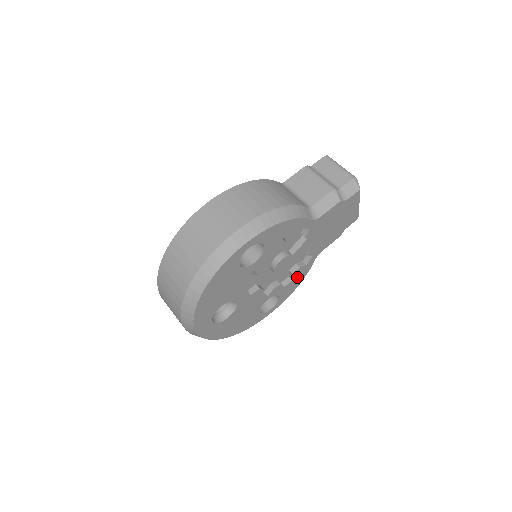
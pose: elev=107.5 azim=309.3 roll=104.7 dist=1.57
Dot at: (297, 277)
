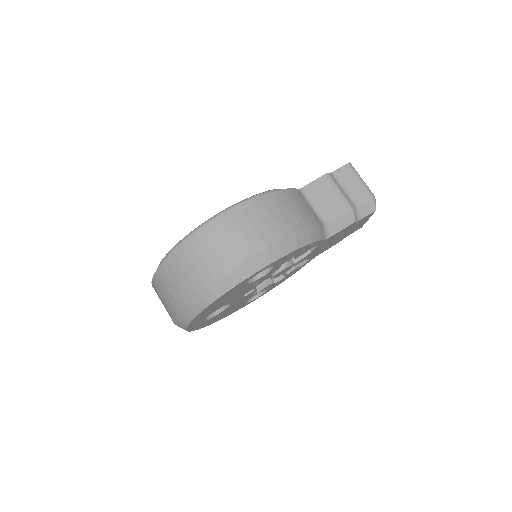
Dot at: (289, 274)
